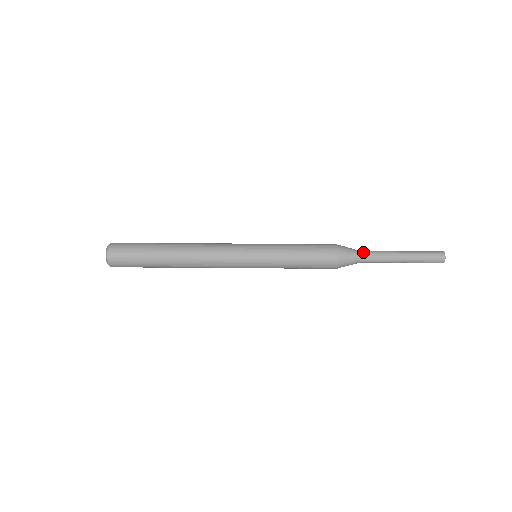
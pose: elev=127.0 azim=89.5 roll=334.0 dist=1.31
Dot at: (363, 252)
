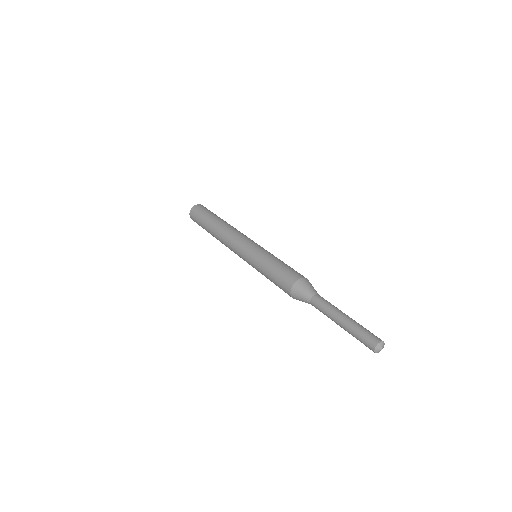
Dot at: (317, 296)
